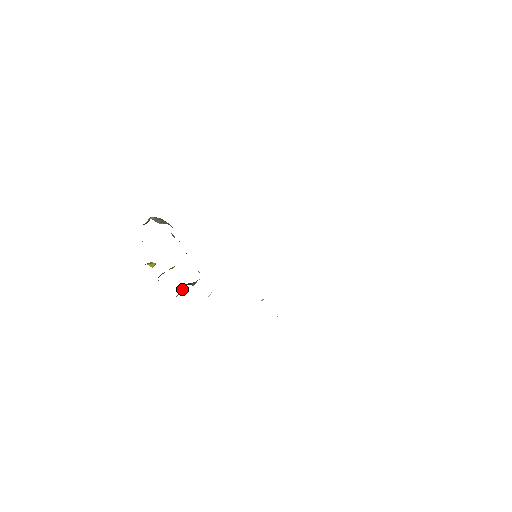
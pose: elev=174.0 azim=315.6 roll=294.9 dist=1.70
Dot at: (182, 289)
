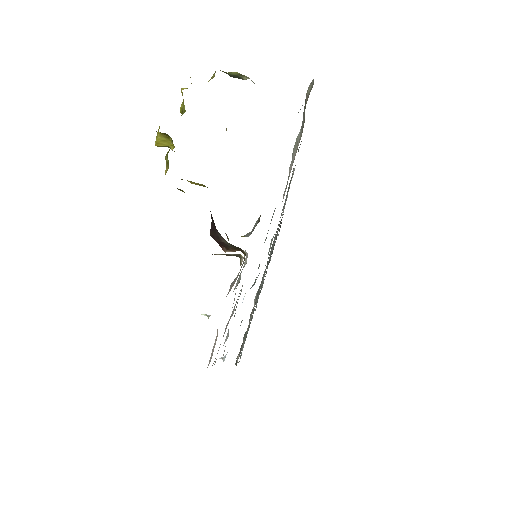
Dot at: (238, 254)
